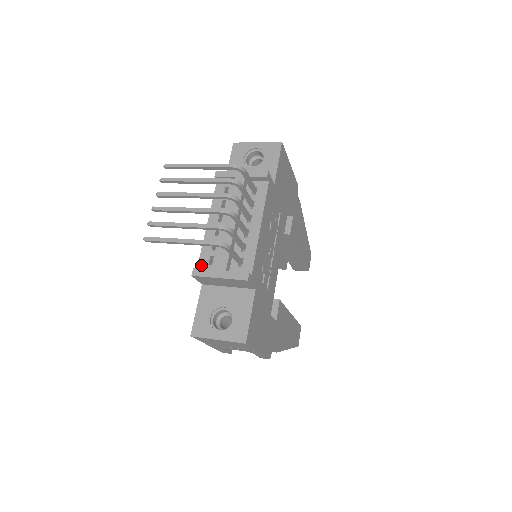
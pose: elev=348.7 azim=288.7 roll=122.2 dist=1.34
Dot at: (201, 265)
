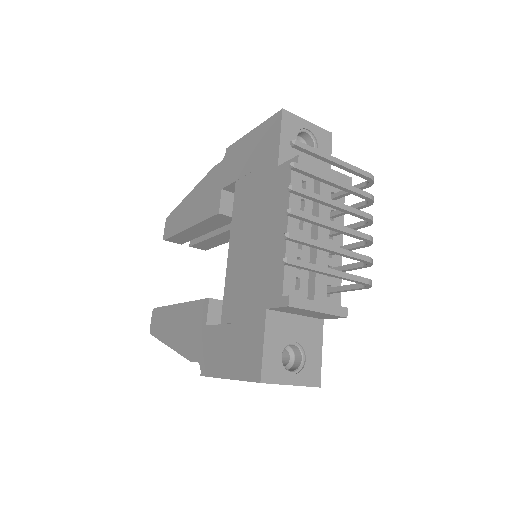
Dot at: (287, 288)
